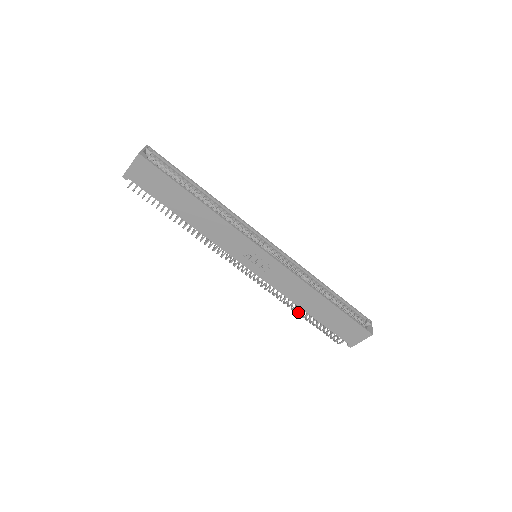
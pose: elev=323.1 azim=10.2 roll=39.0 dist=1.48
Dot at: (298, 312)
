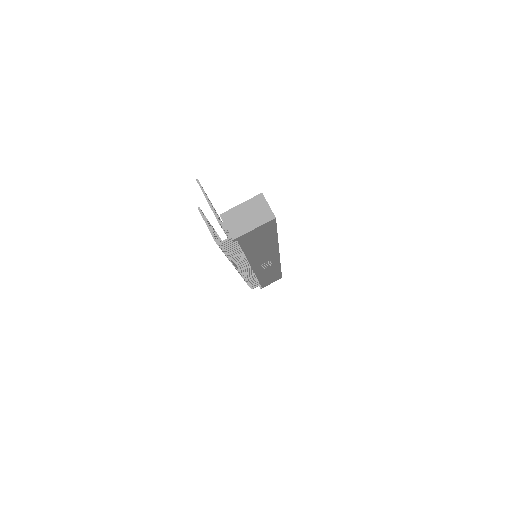
Dot at: occluded
